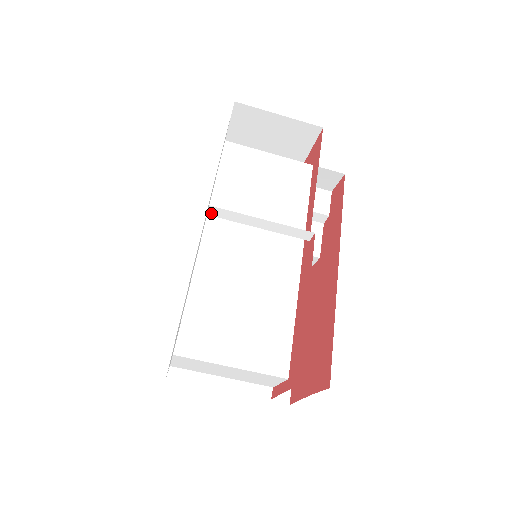
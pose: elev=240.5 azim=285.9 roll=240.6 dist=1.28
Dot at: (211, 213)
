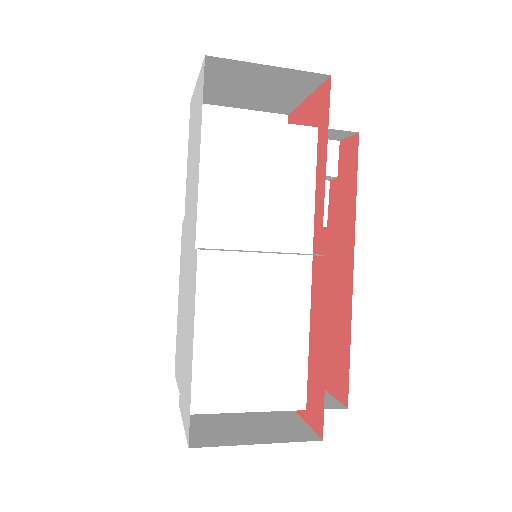
Dot at: (200, 249)
